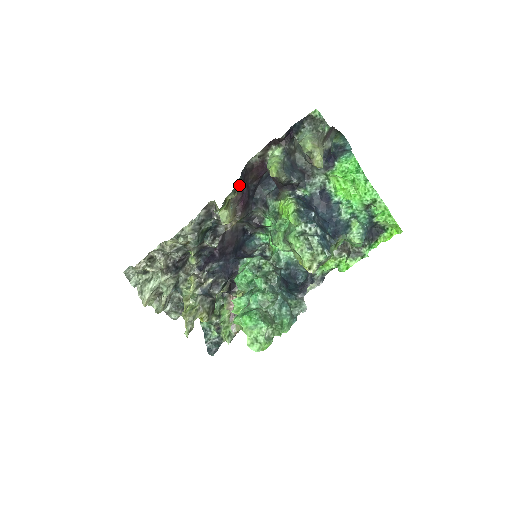
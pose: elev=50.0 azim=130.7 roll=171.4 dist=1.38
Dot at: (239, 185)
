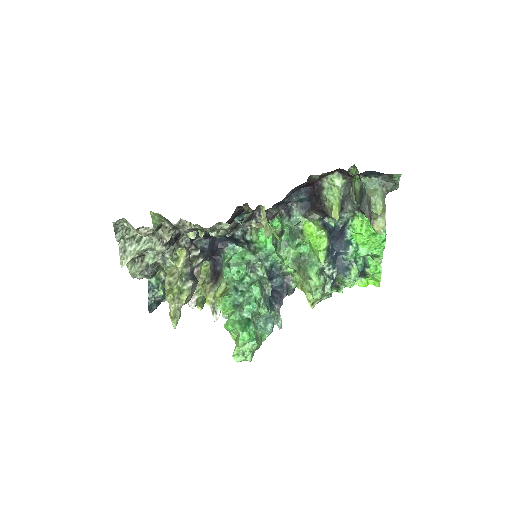
Dot at: occluded
